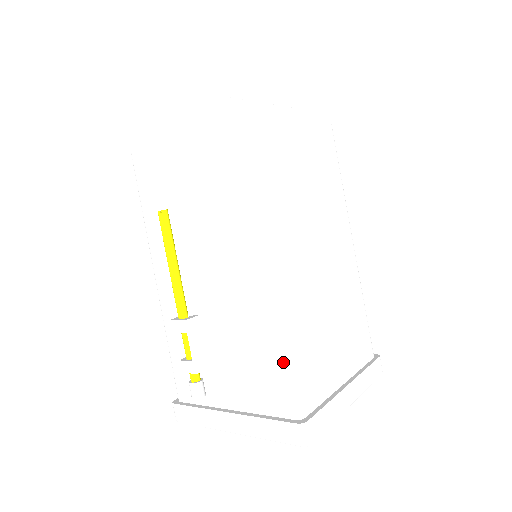
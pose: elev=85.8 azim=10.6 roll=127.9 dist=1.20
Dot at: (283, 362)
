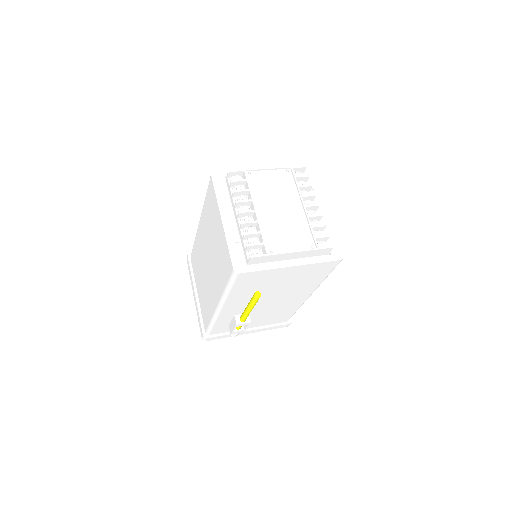
Dot at: (294, 313)
